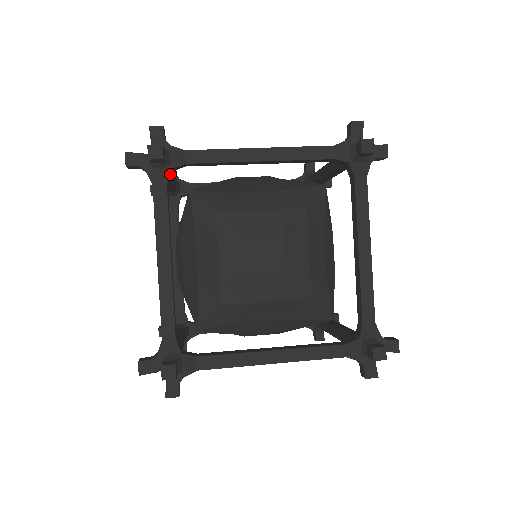
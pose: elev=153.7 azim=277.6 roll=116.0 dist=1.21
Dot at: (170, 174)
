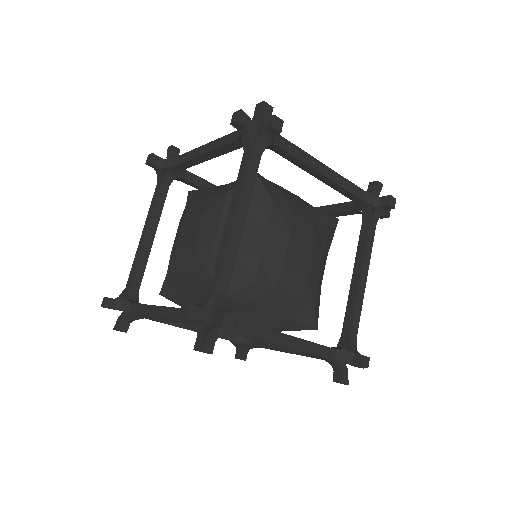
Dot at: occluded
